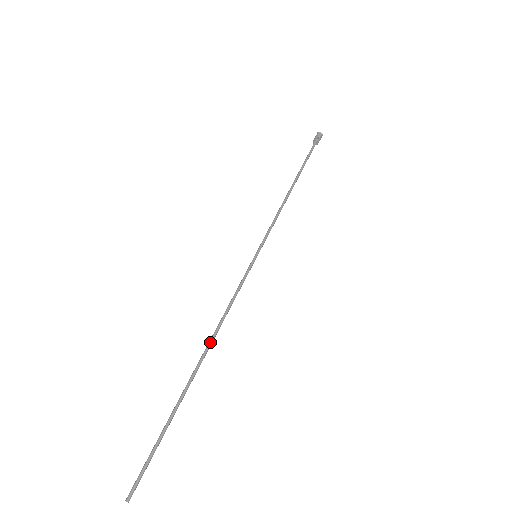
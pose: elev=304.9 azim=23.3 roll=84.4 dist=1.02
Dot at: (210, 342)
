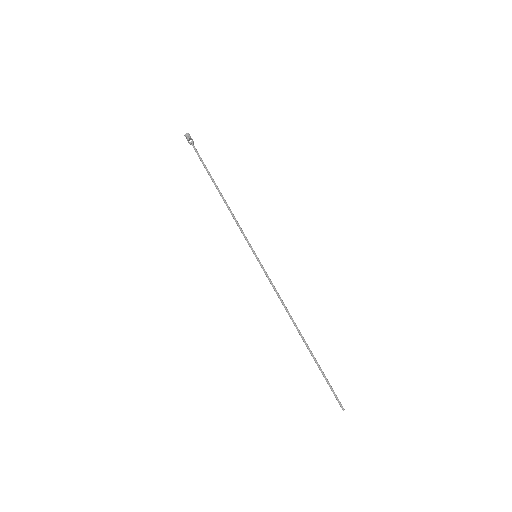
Dot at: (293, 321)
